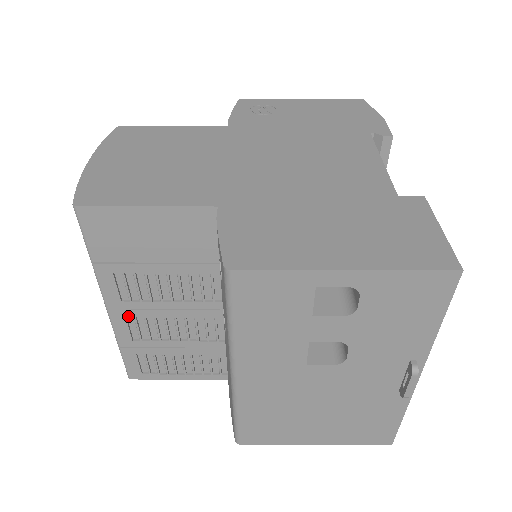
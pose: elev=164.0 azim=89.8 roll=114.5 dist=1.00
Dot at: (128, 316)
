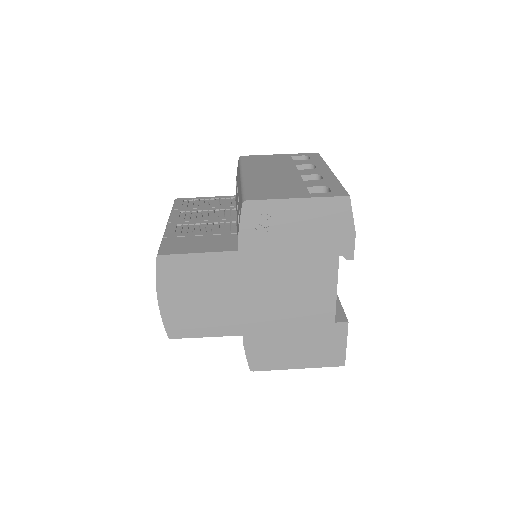
Dot at: occluded
